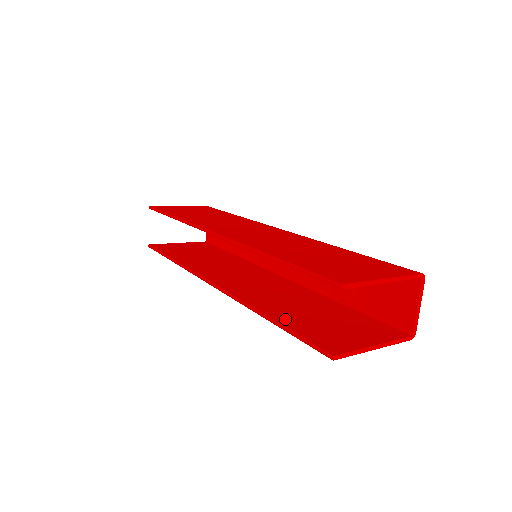
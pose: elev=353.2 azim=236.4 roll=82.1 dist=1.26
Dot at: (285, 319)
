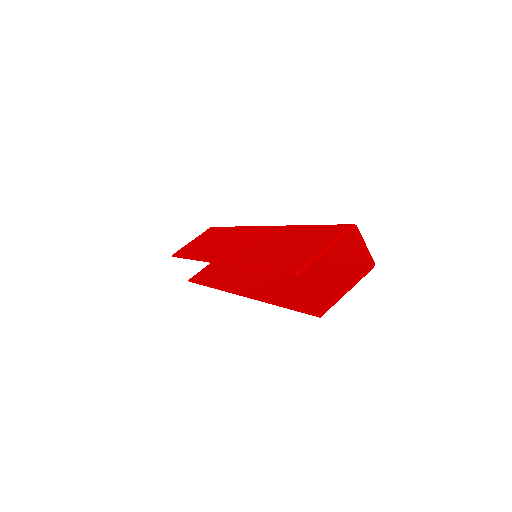
Dot at: (287, 300)
